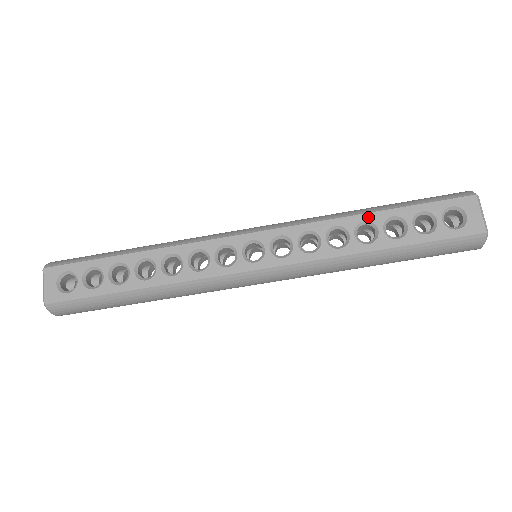
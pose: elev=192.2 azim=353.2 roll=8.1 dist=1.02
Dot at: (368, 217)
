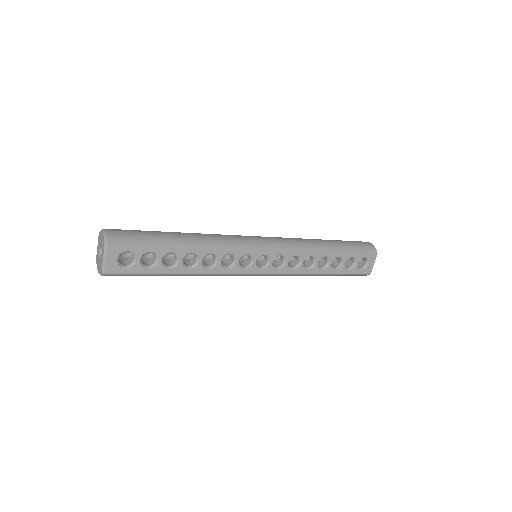
Dot at: (329, 254)
